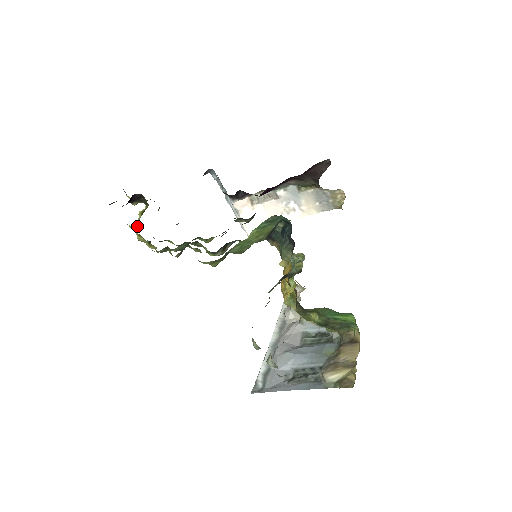
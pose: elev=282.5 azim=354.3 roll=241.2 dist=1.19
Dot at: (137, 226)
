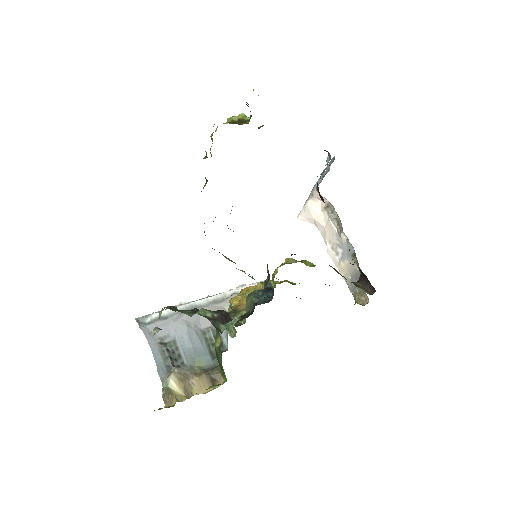
Dot at: (228, 120)
